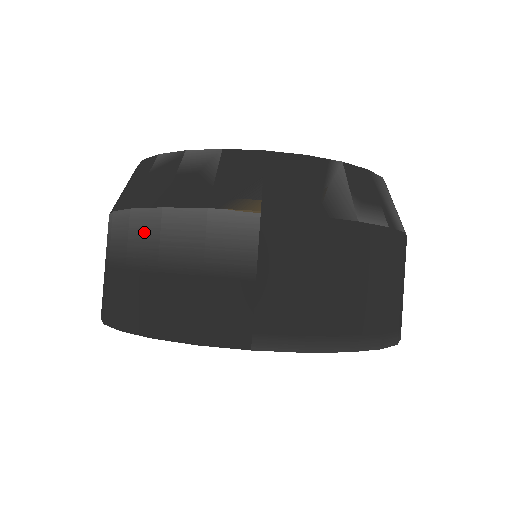
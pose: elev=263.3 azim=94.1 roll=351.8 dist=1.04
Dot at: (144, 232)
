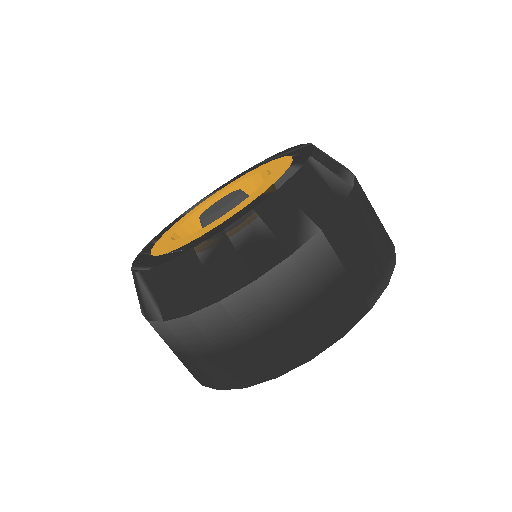
Dot at: (249, 307)
